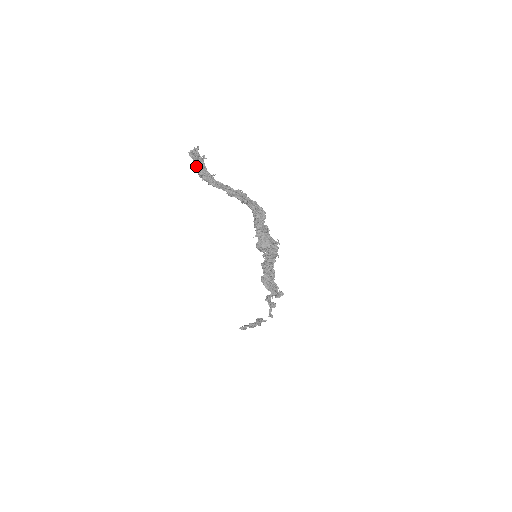
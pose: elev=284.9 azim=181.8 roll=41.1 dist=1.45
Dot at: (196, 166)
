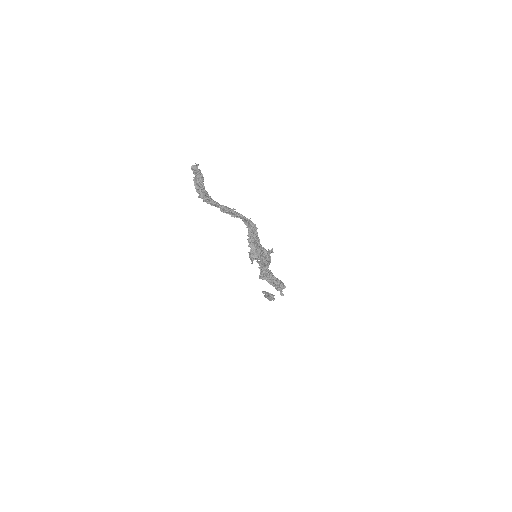
Dot at: (194, 183)
